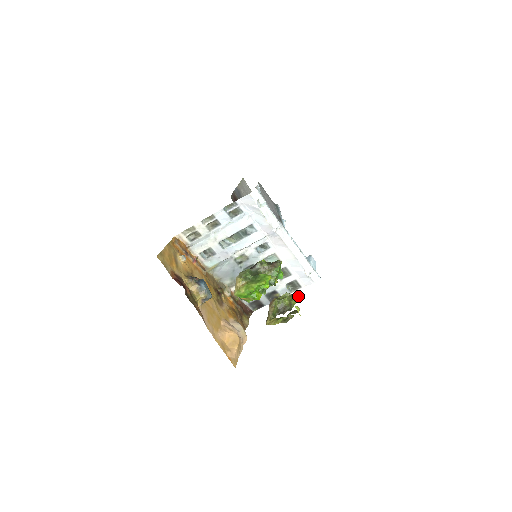
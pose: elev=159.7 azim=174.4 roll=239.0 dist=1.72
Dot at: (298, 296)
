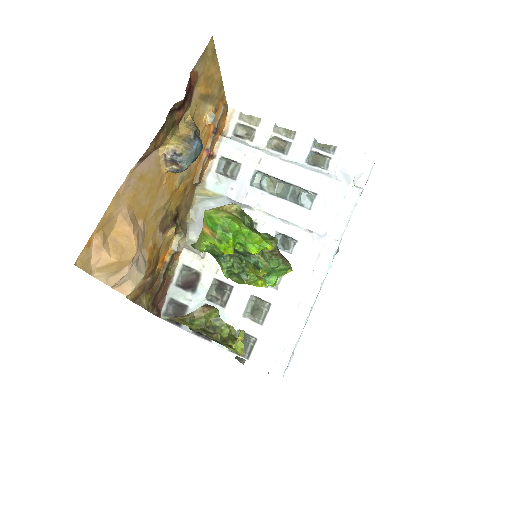
Dot at: (243, 348)
